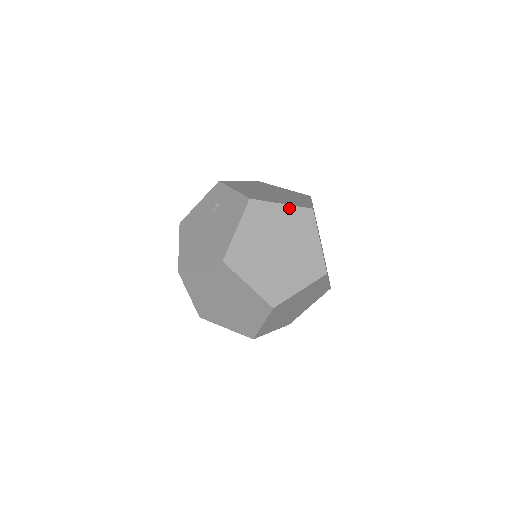
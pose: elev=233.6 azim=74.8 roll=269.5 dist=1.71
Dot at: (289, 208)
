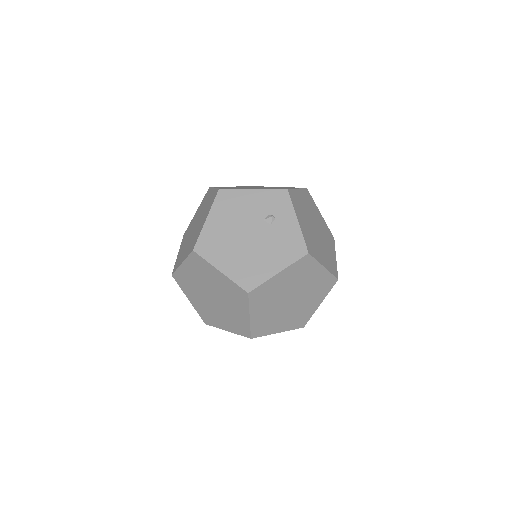
Dot at: (325, 272)
